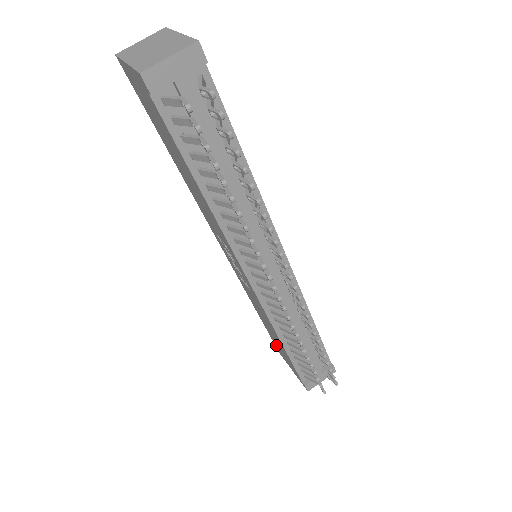
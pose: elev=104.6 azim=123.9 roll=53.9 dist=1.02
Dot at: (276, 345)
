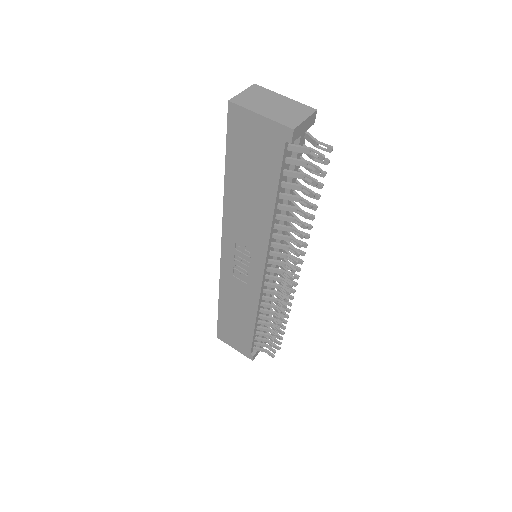
Dot at: (223, 329)
